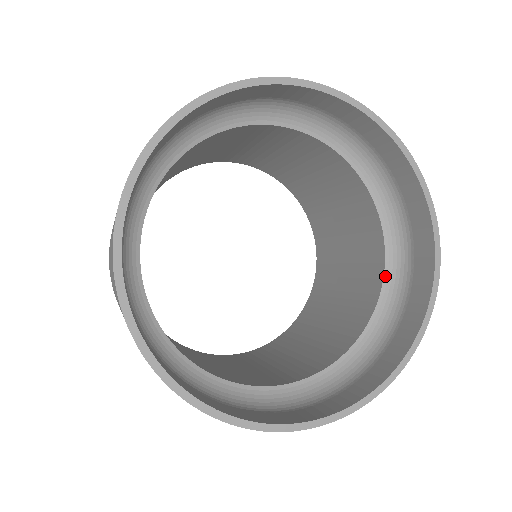
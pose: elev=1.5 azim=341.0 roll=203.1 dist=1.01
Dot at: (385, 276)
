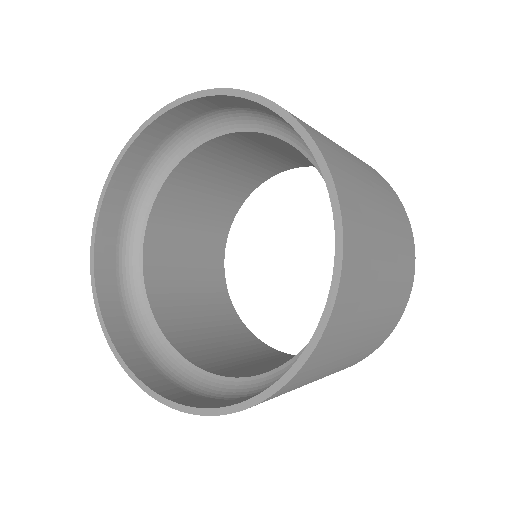
Dot at: occluded
